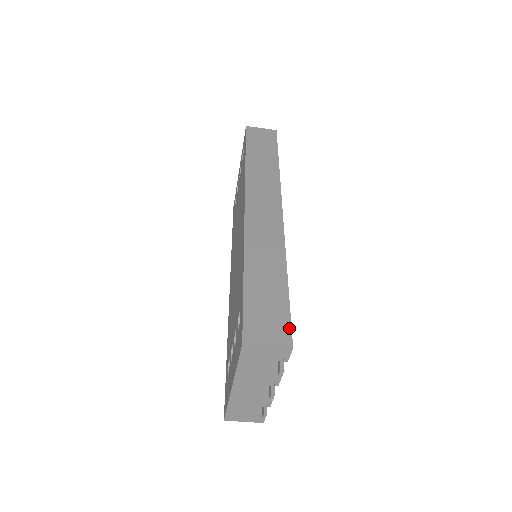
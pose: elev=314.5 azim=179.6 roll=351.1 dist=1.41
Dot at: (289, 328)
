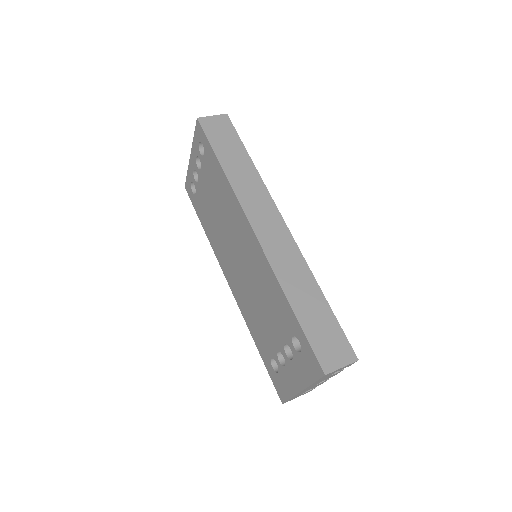
Dot at: (348, 343)
